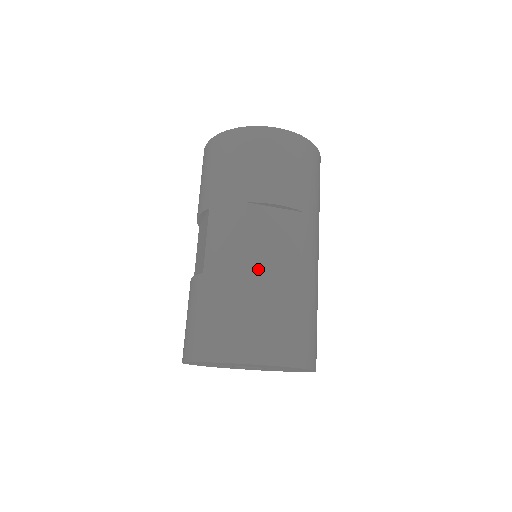
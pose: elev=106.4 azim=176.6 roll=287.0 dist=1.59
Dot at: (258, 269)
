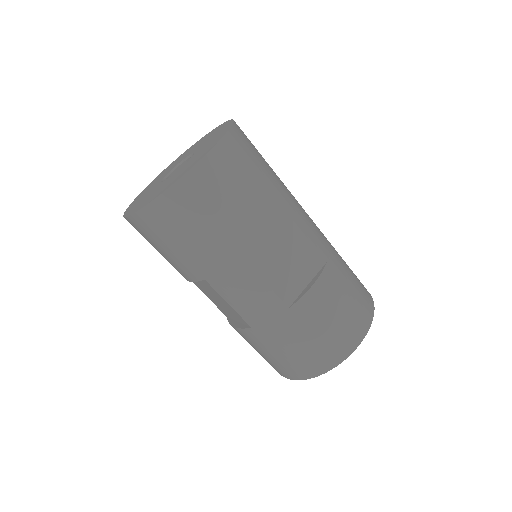
Dot at: (297, 294)
